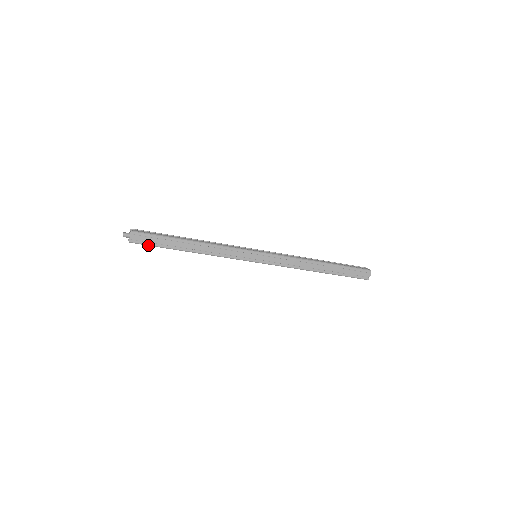
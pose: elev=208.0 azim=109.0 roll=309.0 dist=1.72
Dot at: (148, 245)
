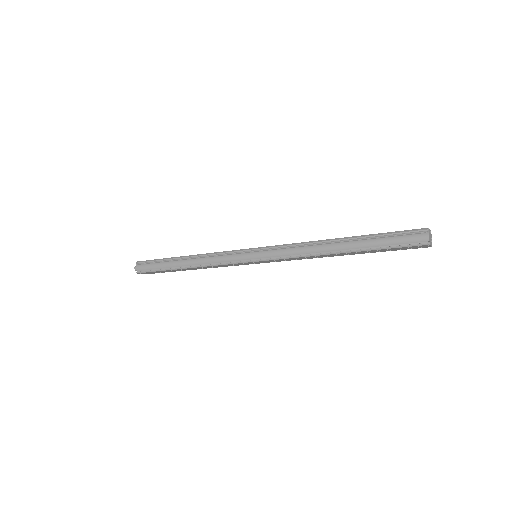
Dot at: (159, 272)
